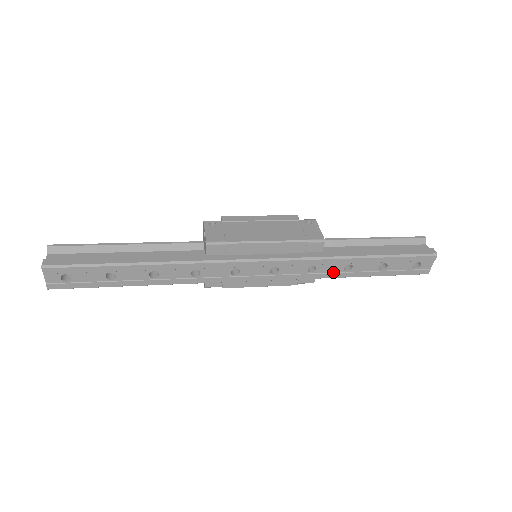
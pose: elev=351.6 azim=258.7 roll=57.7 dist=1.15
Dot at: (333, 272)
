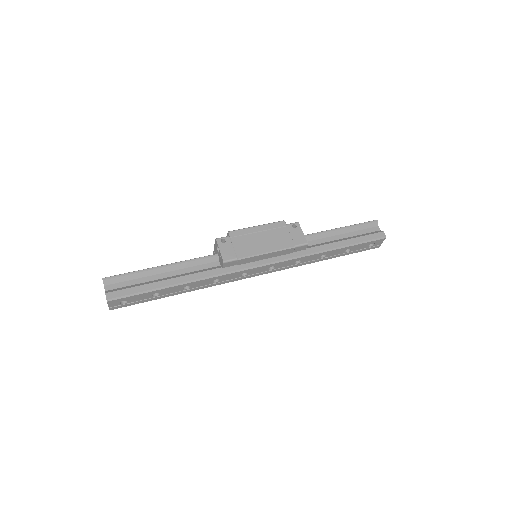
Dot at: (313, 260)
